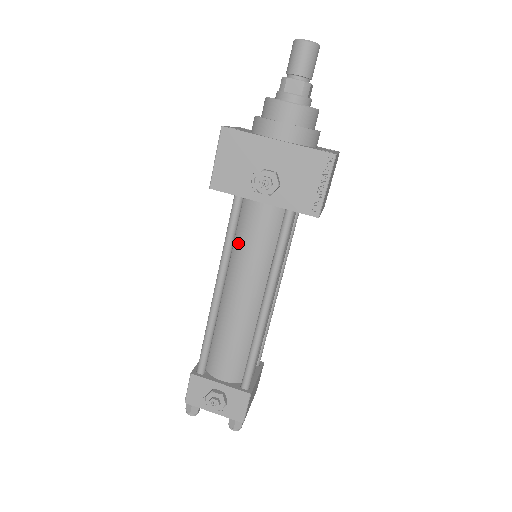
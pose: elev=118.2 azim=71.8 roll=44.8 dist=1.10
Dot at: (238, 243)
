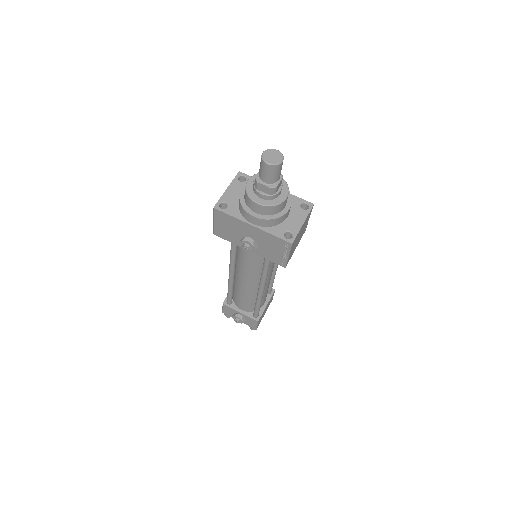
Dot at: (239, 258)
